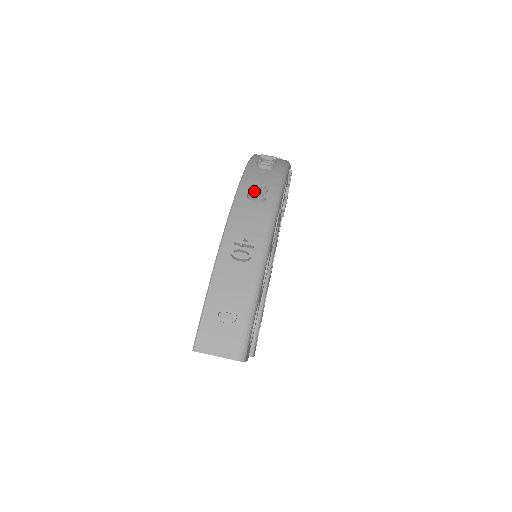
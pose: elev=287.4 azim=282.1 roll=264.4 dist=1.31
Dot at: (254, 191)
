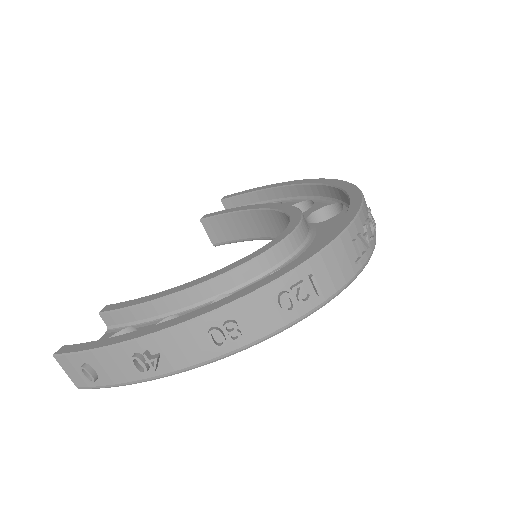
Dot at: (220, 333)
